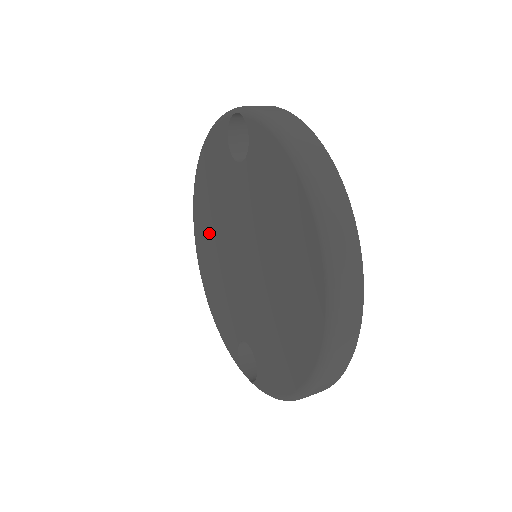
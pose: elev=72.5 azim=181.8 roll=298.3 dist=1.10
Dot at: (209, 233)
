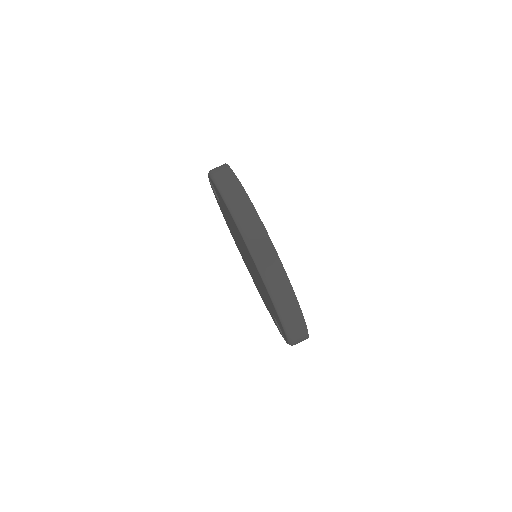
Dot at: occluded
